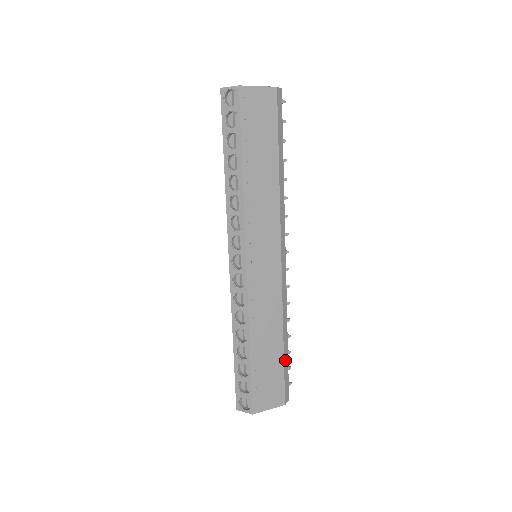
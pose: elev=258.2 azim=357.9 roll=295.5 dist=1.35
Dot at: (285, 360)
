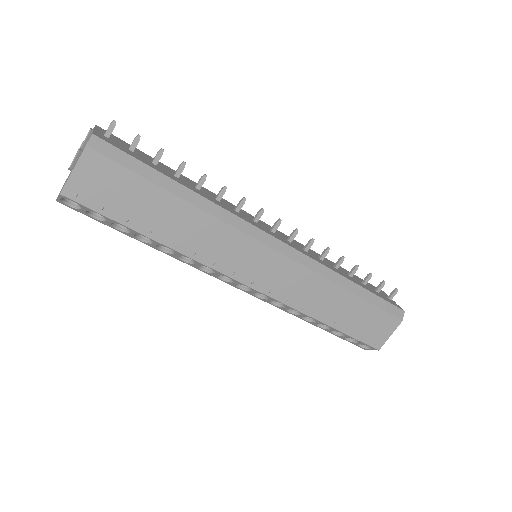
Dot at: (368, 298)
